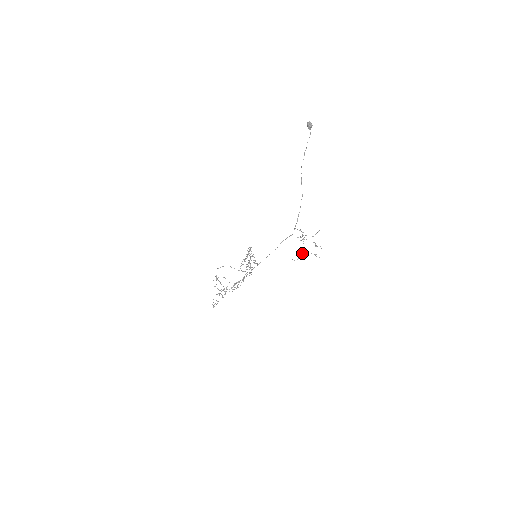
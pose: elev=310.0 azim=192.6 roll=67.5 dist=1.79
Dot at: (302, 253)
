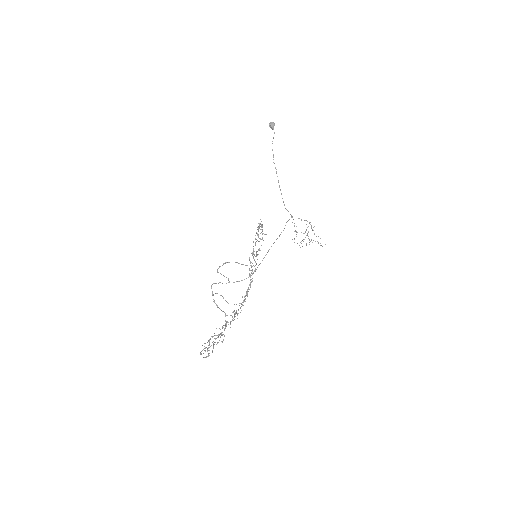
Dot at: (308, 238)
